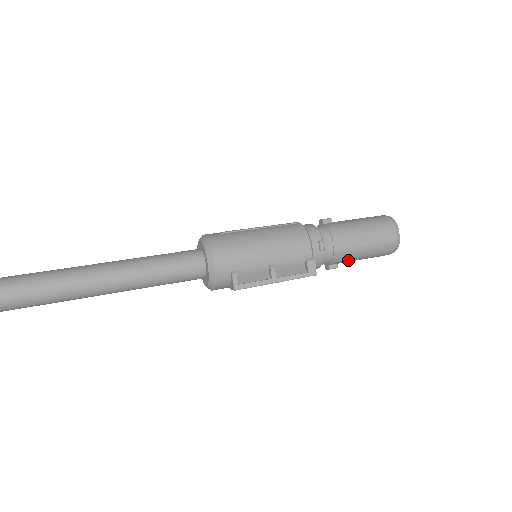
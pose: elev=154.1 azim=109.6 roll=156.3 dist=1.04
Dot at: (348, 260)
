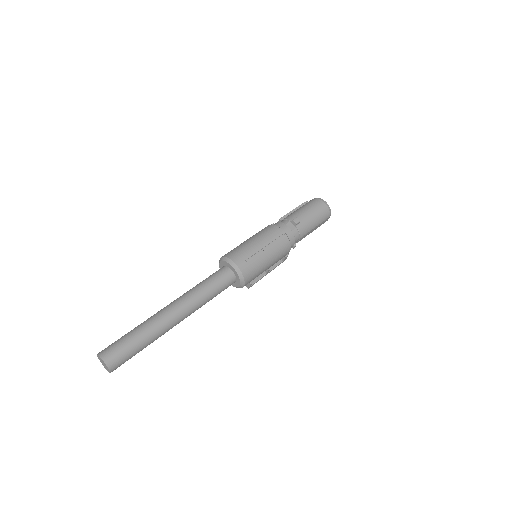
Dot at: occluded
